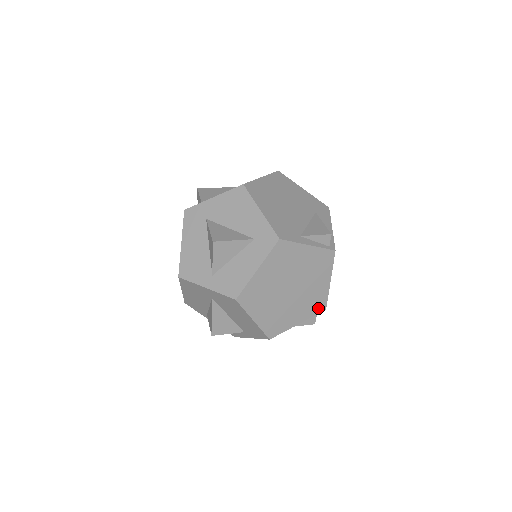
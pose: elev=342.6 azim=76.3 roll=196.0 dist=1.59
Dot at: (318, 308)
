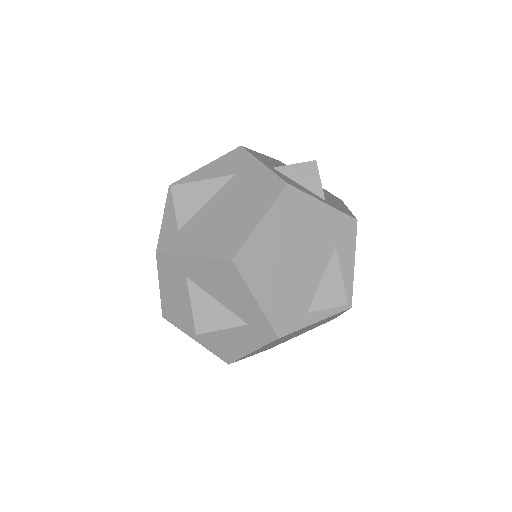
Dot at: (324, 323)
